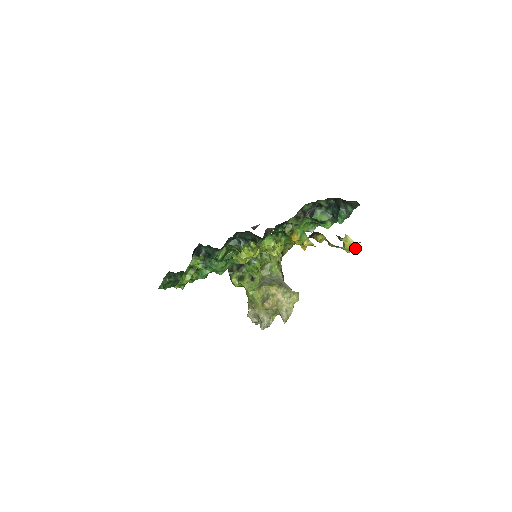
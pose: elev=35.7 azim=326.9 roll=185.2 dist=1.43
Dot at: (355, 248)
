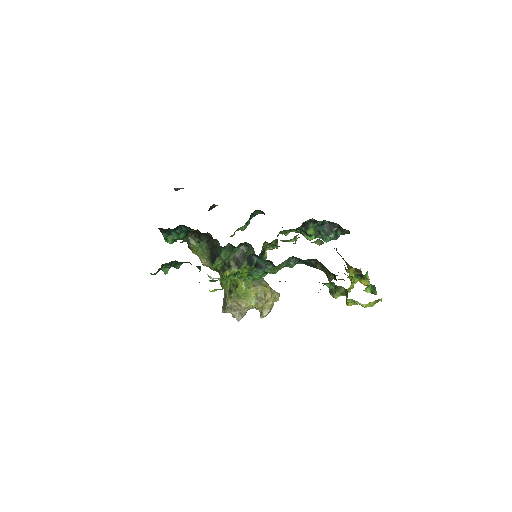
Dot at: occluded
